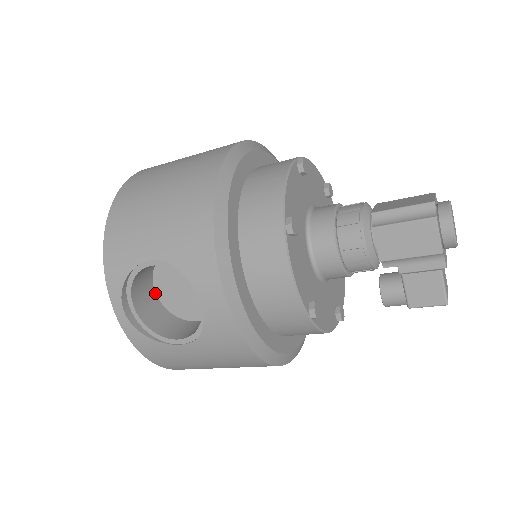
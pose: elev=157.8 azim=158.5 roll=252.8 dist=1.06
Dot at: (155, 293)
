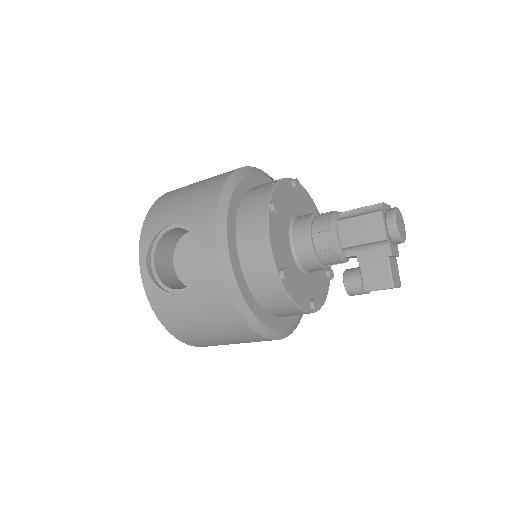
Dot at: (173, 265)
